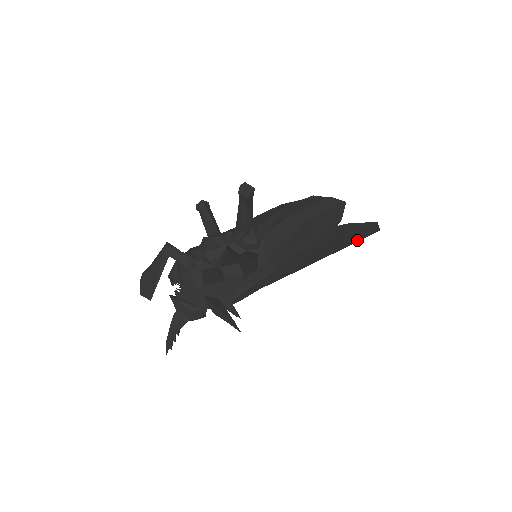
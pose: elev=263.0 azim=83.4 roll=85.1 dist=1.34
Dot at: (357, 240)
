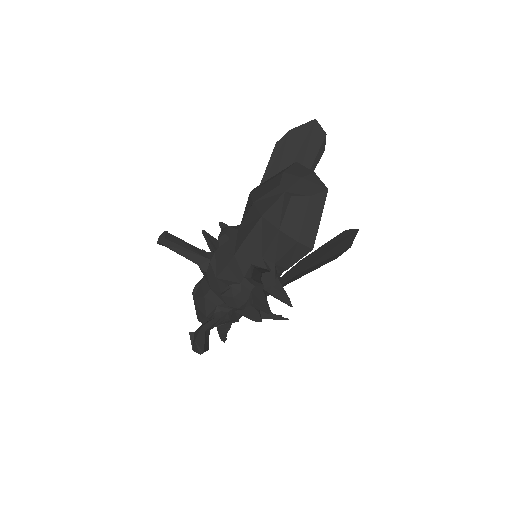
Dot at: (312, 159)
